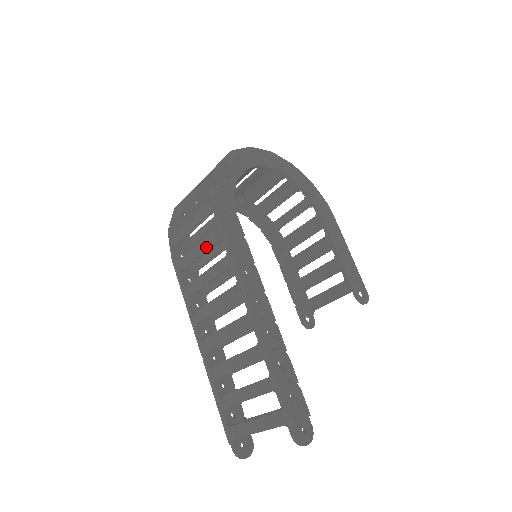
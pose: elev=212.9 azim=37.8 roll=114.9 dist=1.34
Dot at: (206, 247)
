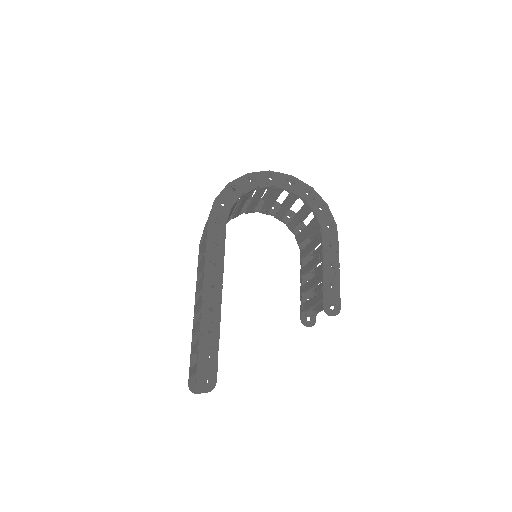
Dot at: (204, 242)
